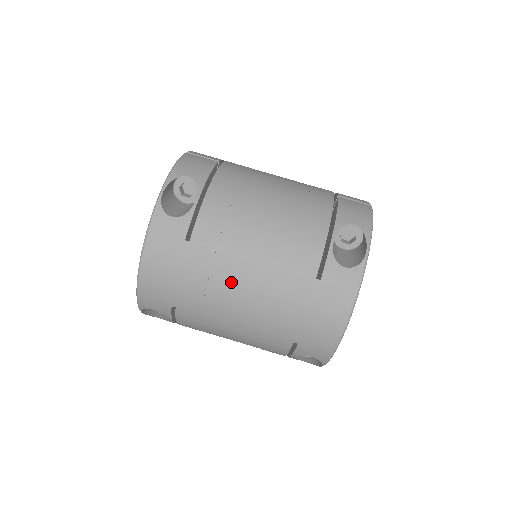
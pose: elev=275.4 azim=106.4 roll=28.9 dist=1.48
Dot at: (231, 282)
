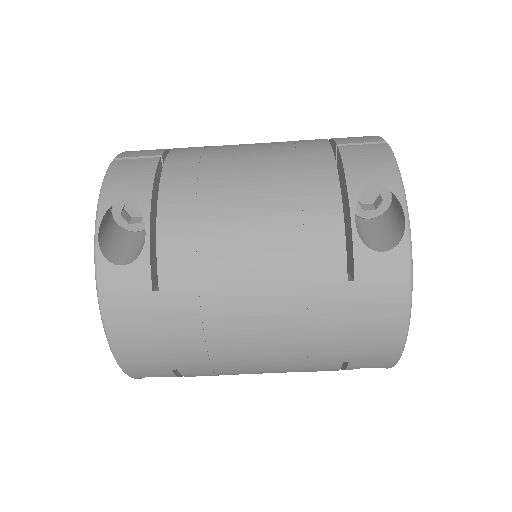
Dot at: (234, 323)
